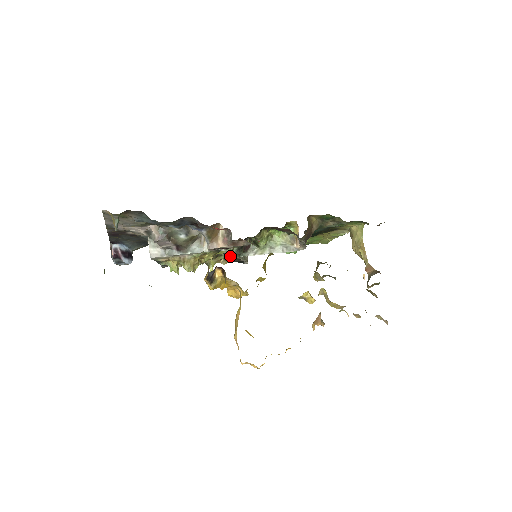
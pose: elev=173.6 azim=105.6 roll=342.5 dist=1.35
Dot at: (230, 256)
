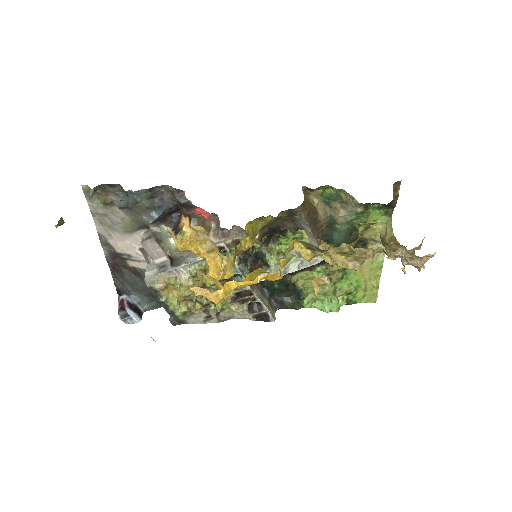
Dot at: (240, 288)
